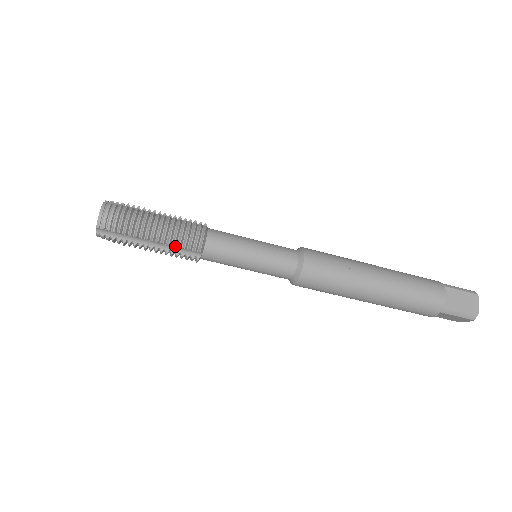
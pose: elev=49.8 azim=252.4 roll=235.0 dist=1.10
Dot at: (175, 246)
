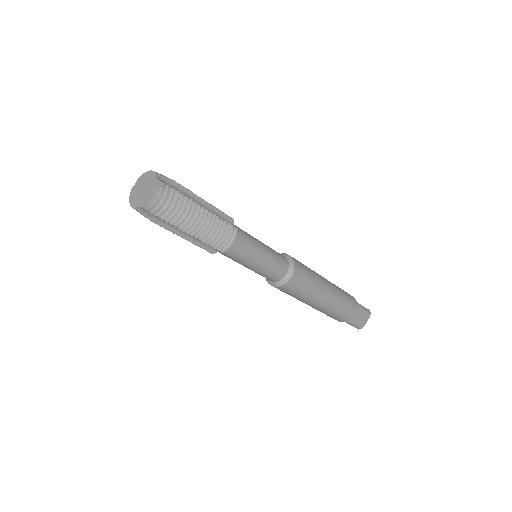
Dot at: (204, 242)
